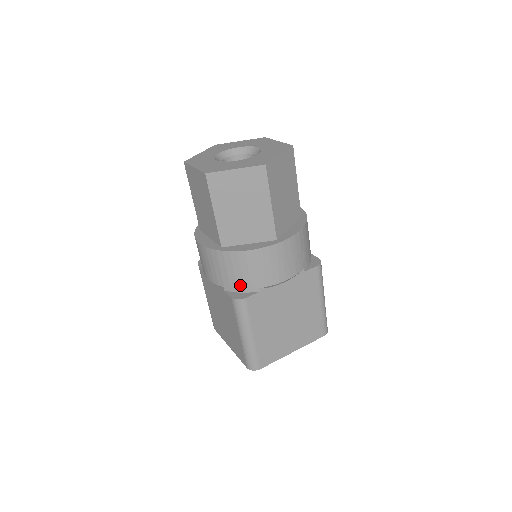
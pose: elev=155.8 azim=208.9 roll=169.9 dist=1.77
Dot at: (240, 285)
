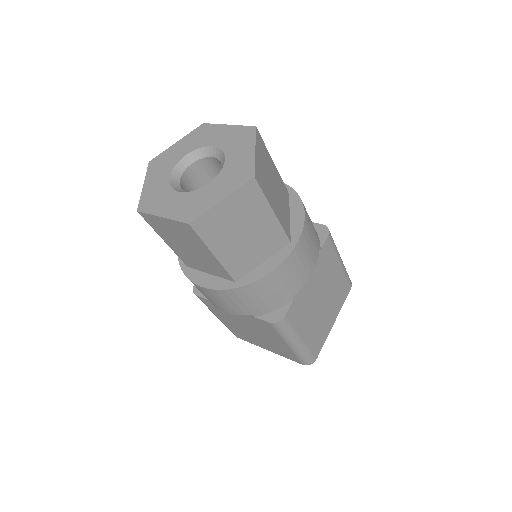
Dot at: (271, 306)
